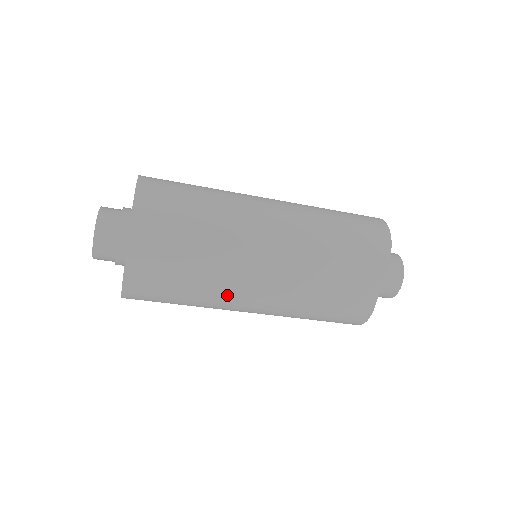
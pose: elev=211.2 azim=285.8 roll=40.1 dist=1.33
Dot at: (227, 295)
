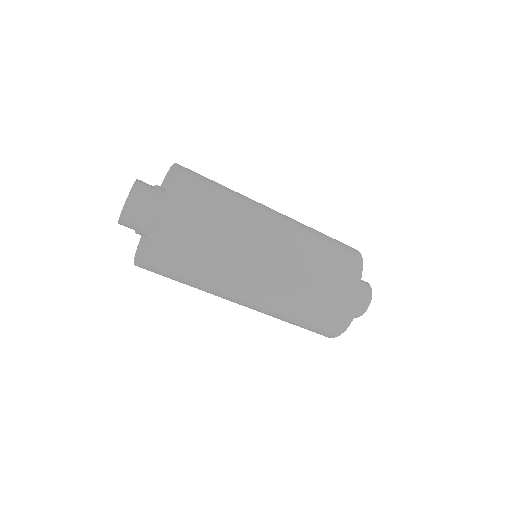
Dot at: (242, 265)
